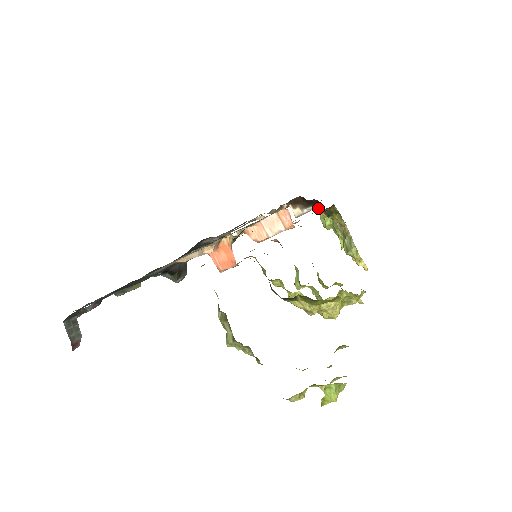
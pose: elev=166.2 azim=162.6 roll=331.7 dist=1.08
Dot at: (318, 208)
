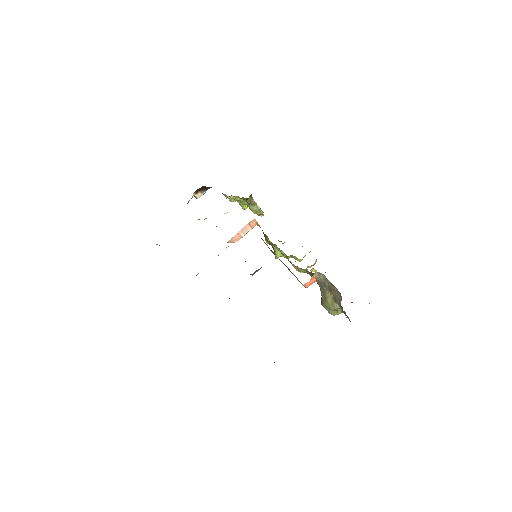
Dot at: (211, 187)
